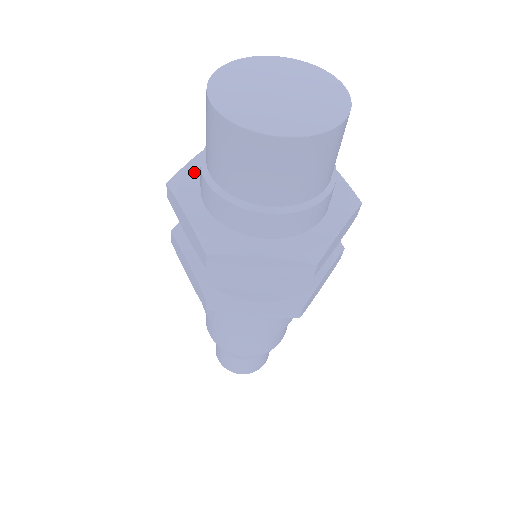
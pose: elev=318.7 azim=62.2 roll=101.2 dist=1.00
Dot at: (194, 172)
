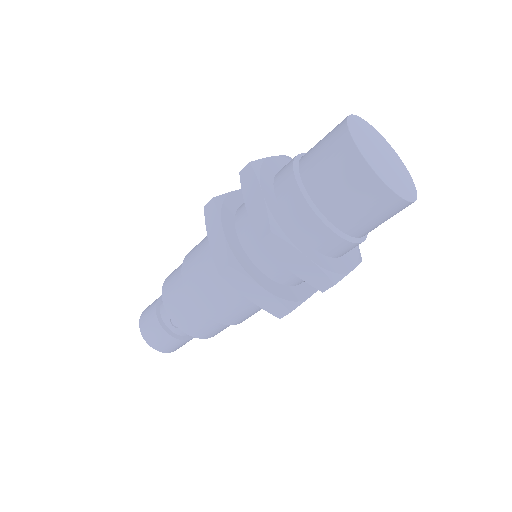
Dot at: (270, 167)
